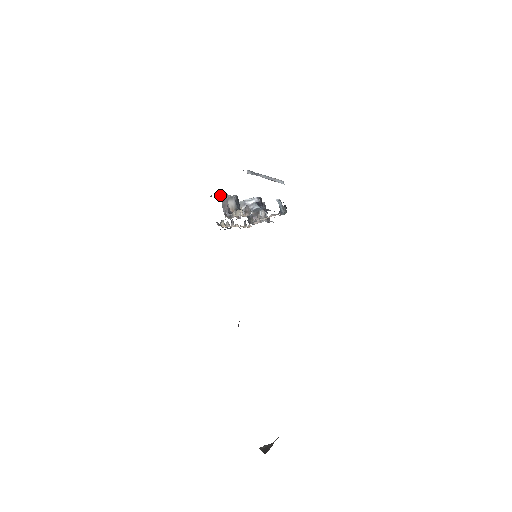
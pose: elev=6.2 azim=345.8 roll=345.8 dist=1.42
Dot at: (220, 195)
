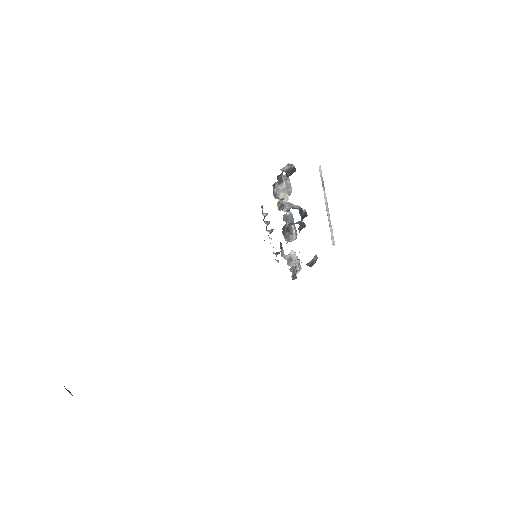
Dot at: occluded
